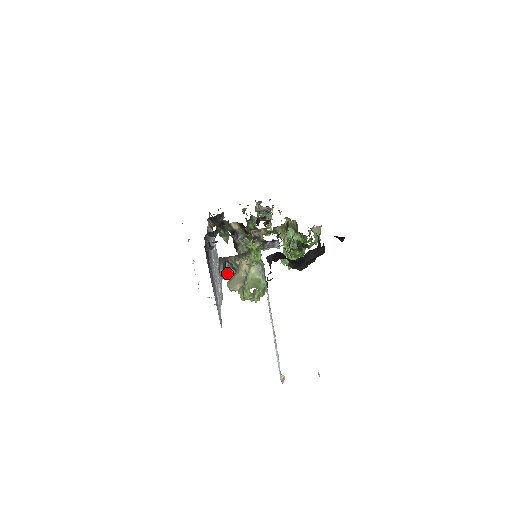
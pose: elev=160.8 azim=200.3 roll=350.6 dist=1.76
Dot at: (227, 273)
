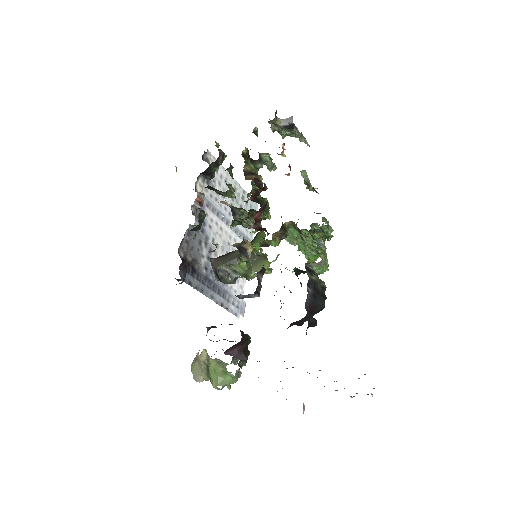
Dot at: (223, 282)
